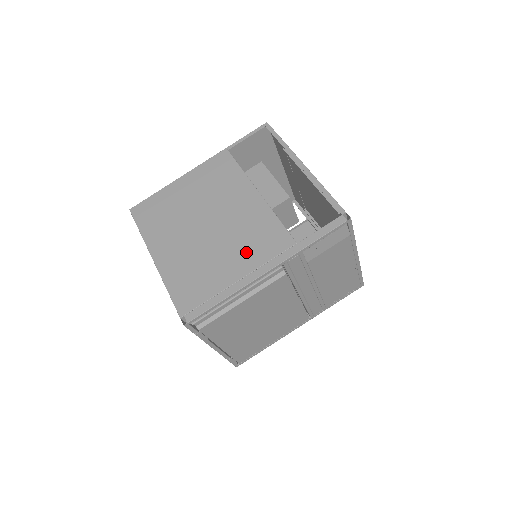
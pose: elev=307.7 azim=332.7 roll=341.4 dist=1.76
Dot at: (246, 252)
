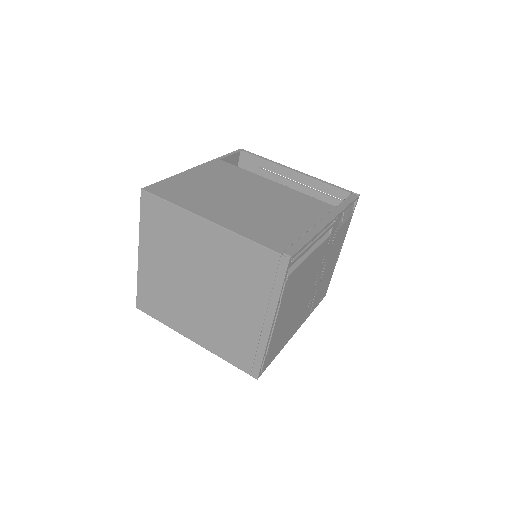
Dot at: (300, 212)
